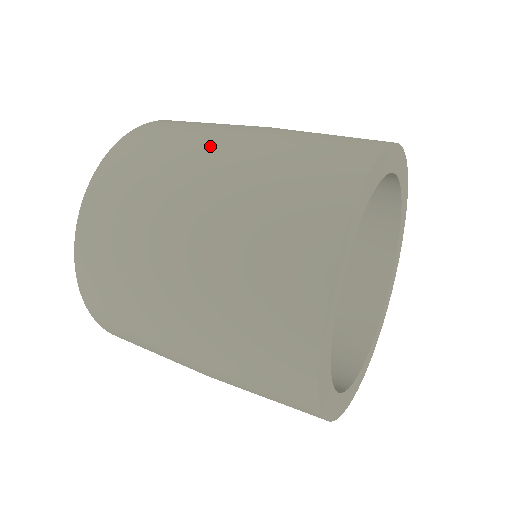
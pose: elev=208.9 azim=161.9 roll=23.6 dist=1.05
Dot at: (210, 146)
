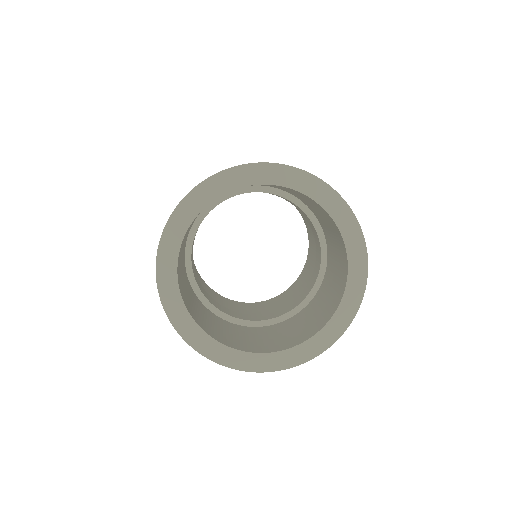
Dot at: occluded
